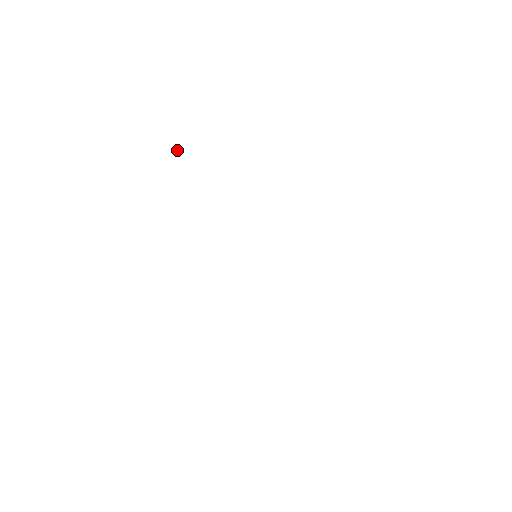
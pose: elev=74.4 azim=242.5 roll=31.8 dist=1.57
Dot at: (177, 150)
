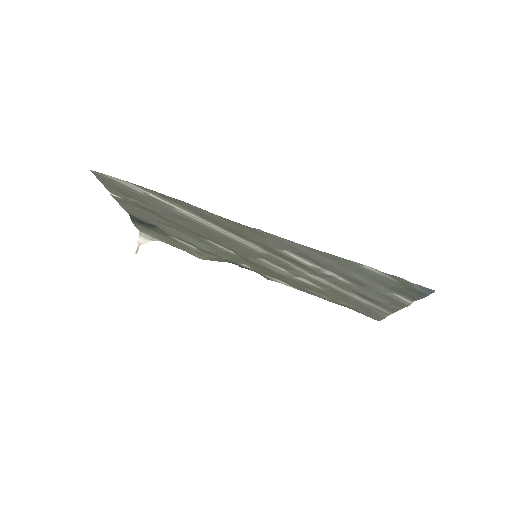
Dot at: (138, 248)
